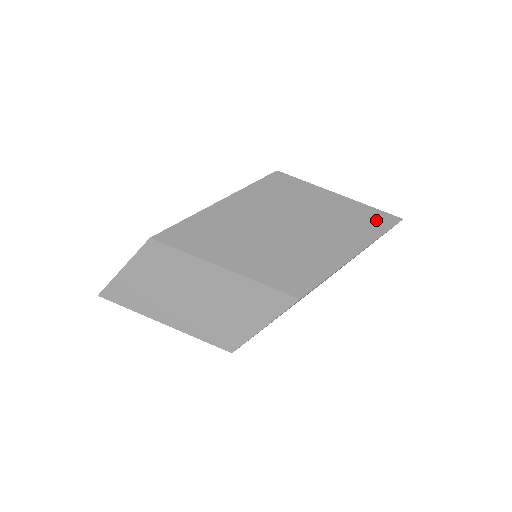
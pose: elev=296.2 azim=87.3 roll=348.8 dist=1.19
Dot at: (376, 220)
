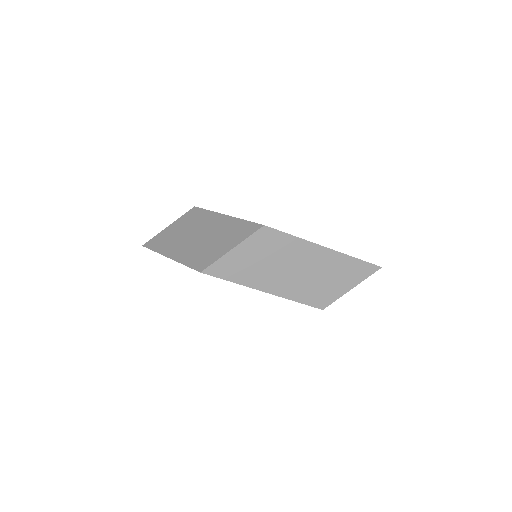
Dot at: occluded
